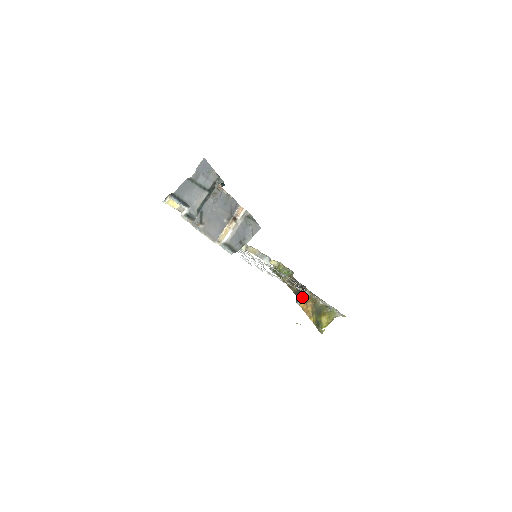
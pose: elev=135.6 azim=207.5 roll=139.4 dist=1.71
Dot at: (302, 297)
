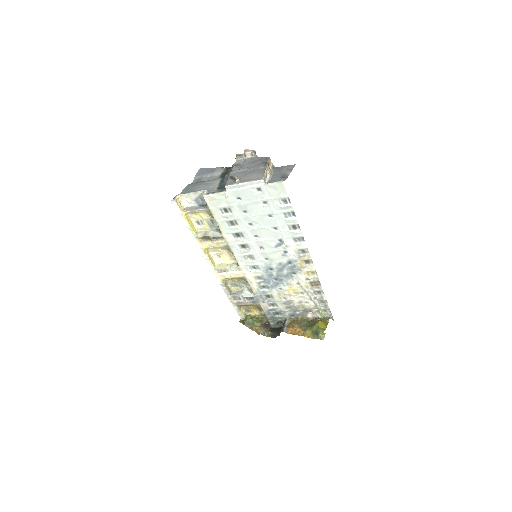
Dot at: (285, 326)
